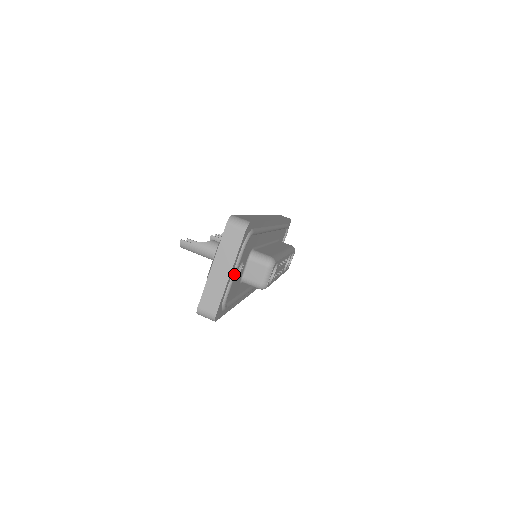
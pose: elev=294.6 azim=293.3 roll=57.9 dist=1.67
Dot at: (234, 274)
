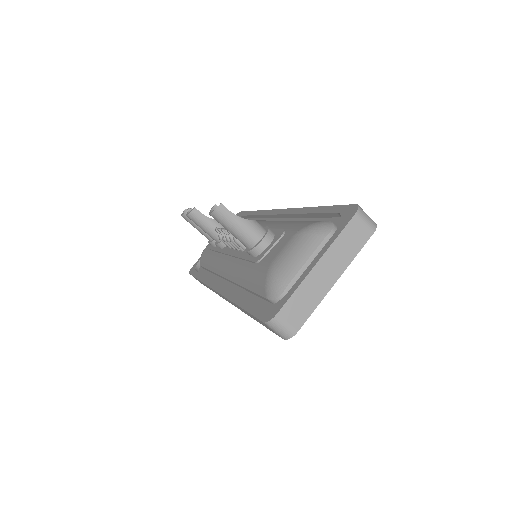
Dot at: occluded
